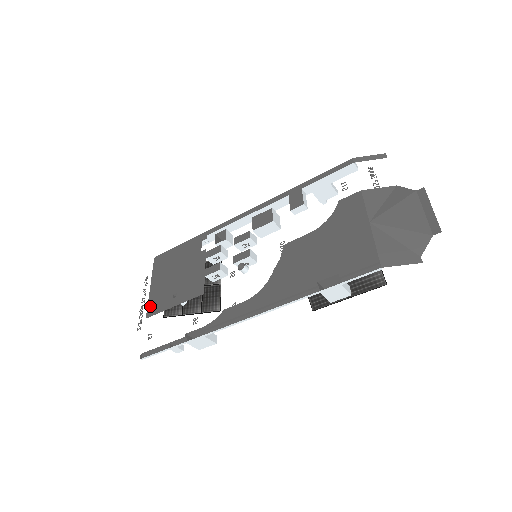
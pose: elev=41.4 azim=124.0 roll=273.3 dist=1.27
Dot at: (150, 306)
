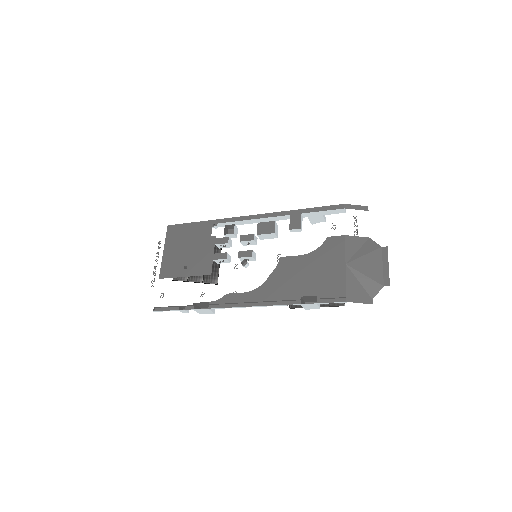
Dot at: (163, 269)
